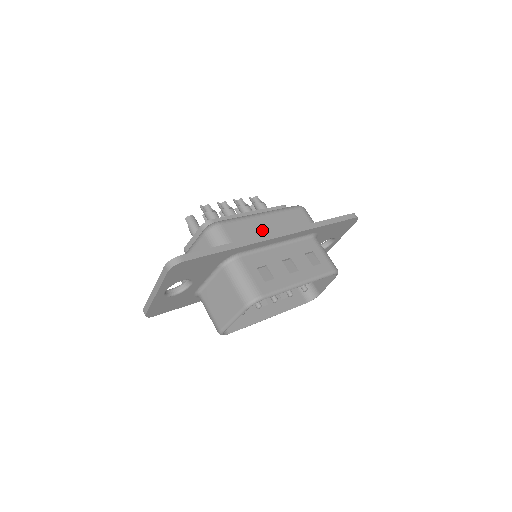
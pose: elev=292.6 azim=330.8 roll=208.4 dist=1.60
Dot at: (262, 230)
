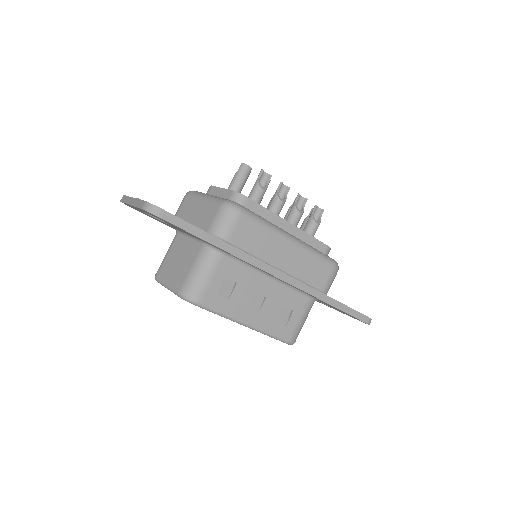
Dot at: (271, 254)
